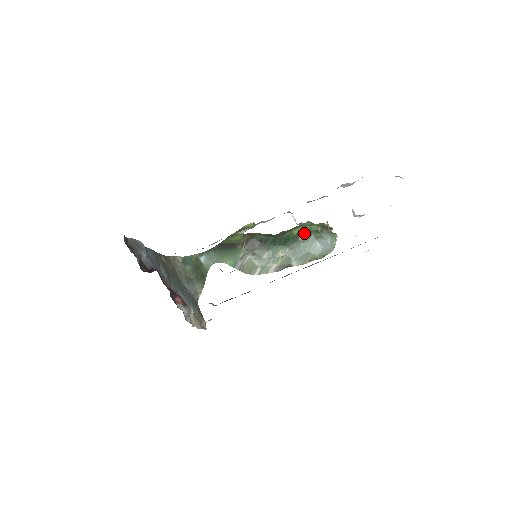
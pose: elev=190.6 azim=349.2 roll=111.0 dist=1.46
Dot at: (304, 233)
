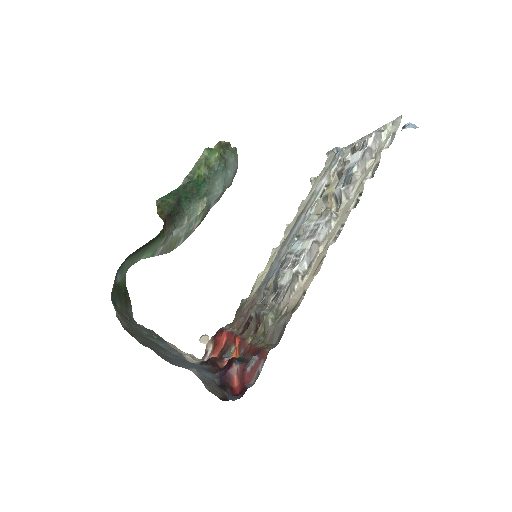
Dot at: (212, 168)
